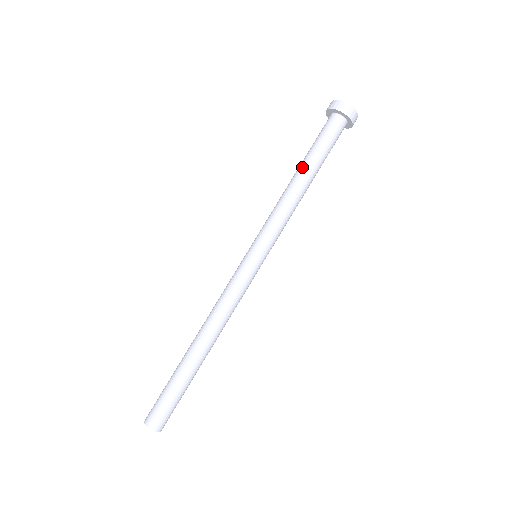
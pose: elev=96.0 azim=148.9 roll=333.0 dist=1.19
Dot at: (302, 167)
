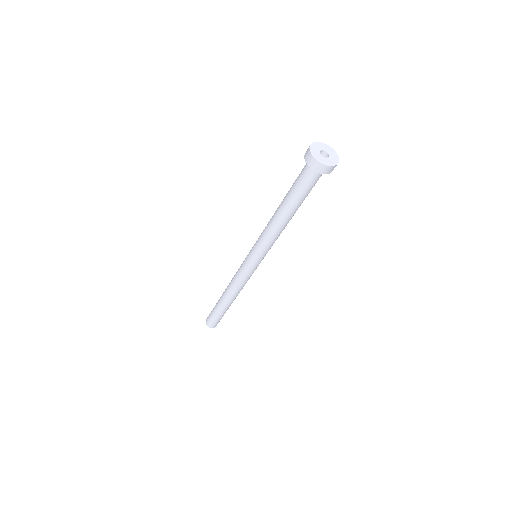
Dot at: (282, 204)
